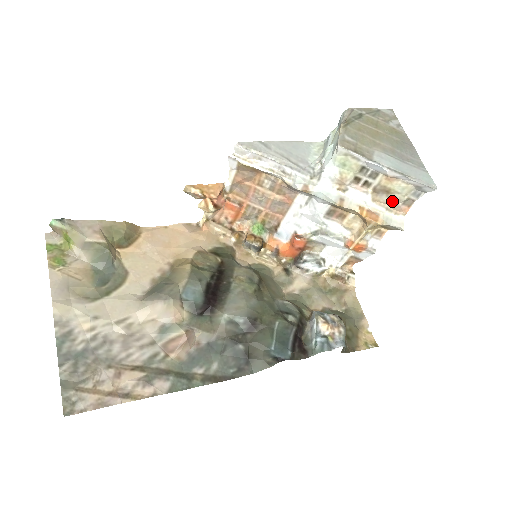
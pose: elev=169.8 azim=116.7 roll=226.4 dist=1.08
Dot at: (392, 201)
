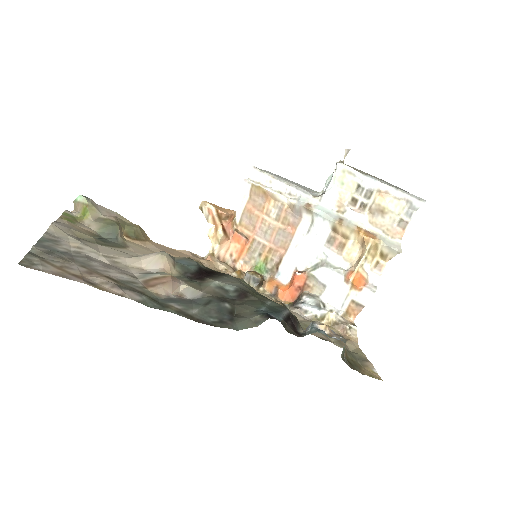
Dot at: (387, 222)
